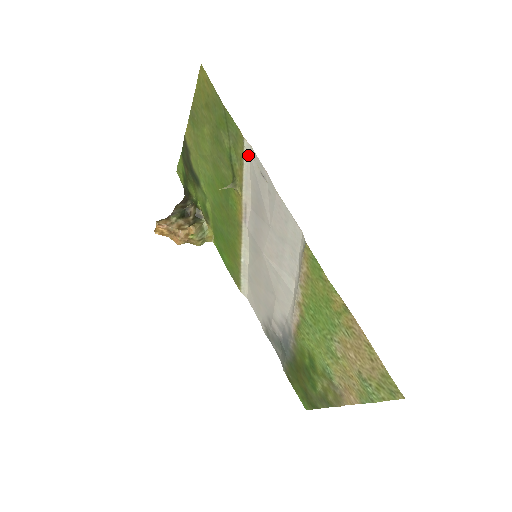
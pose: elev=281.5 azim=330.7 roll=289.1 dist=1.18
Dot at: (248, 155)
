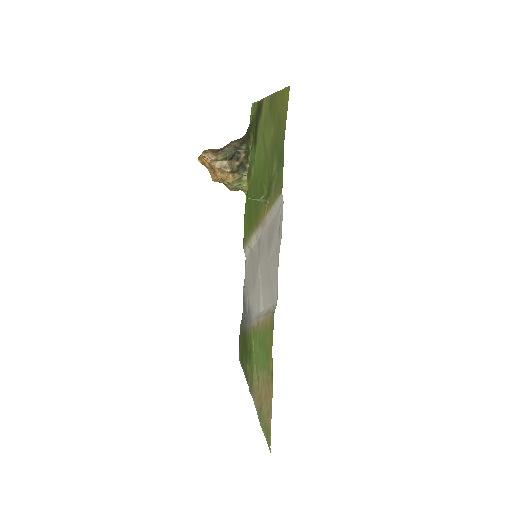
Dot at: (280, 203)
